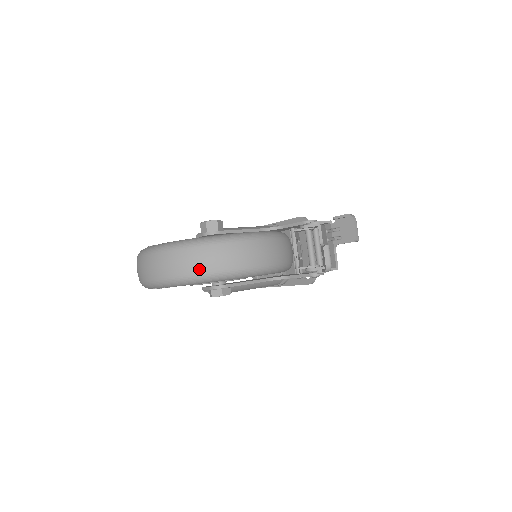
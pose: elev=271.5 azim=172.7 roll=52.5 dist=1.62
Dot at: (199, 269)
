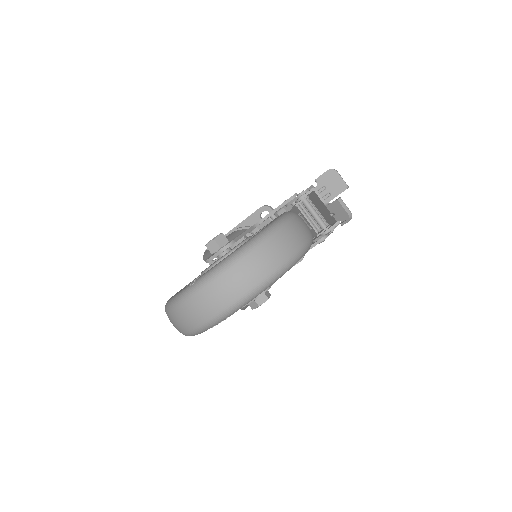
Dot at: (270, 268)
